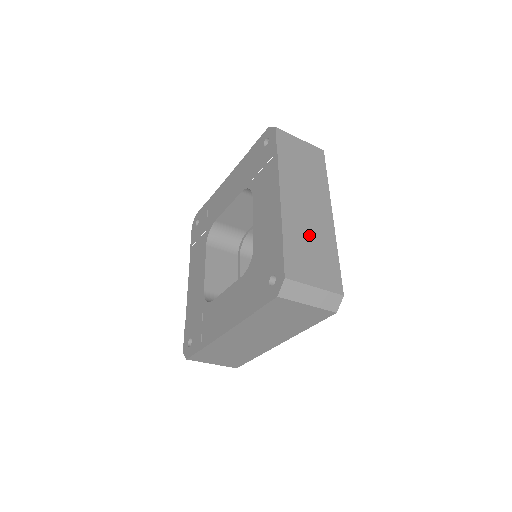
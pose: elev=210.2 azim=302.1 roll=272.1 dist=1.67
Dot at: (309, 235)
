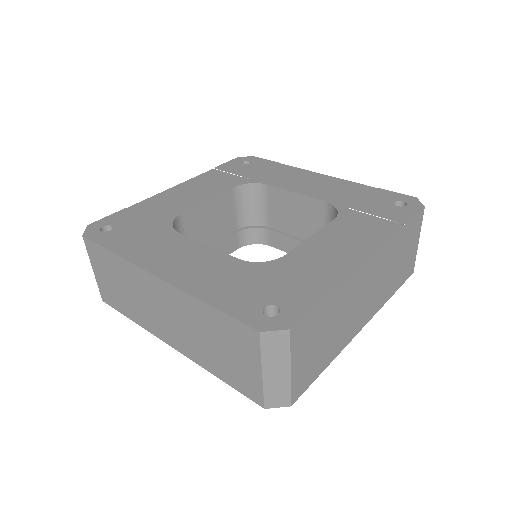
Dot at: (340, 320)
